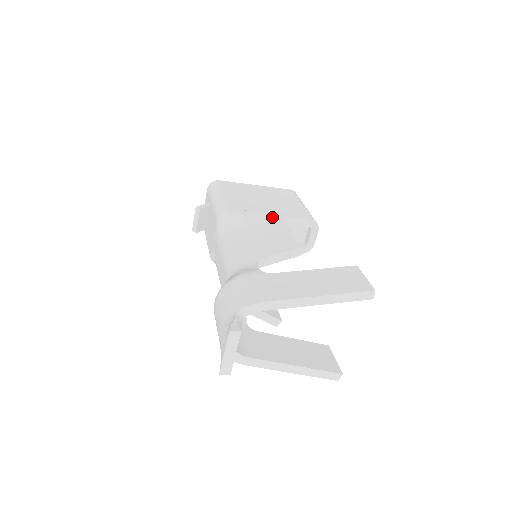
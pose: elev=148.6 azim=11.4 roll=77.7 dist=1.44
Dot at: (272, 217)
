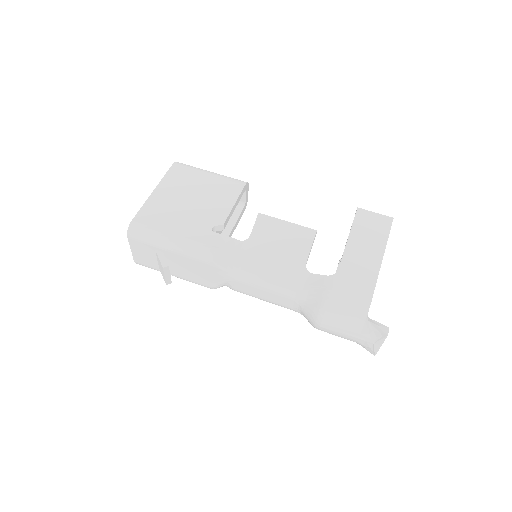
Dot at: (229, 214)
